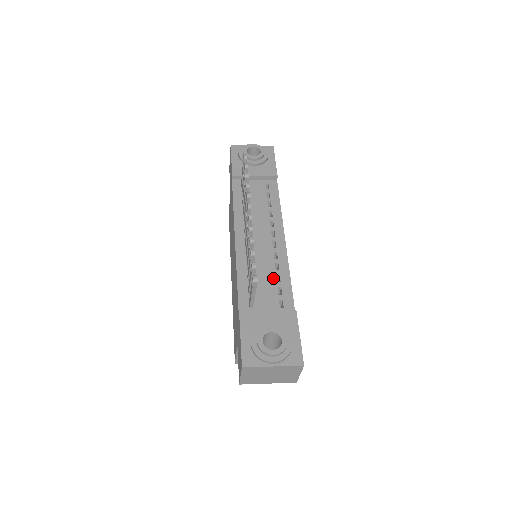
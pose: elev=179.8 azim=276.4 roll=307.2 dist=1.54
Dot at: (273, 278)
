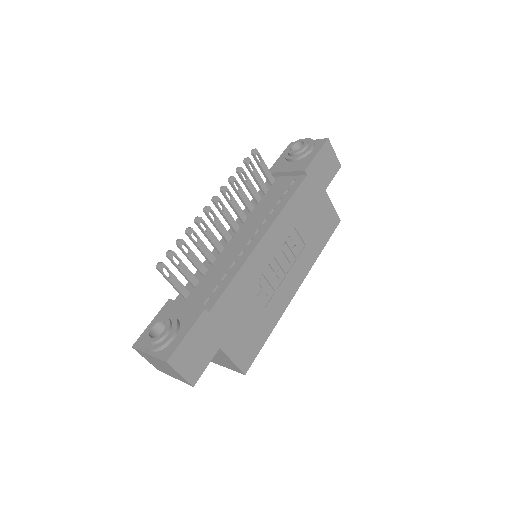
Dot at: (221, 275)
